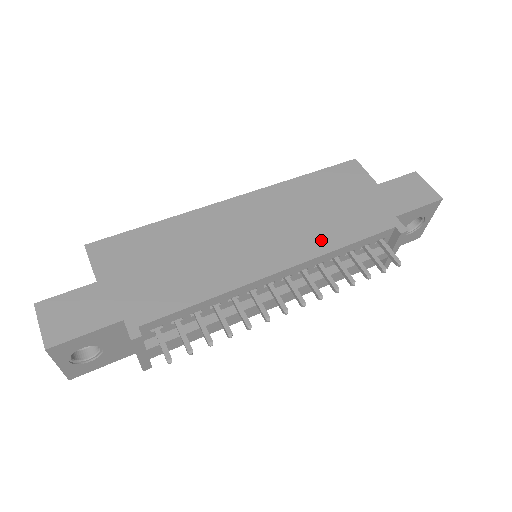
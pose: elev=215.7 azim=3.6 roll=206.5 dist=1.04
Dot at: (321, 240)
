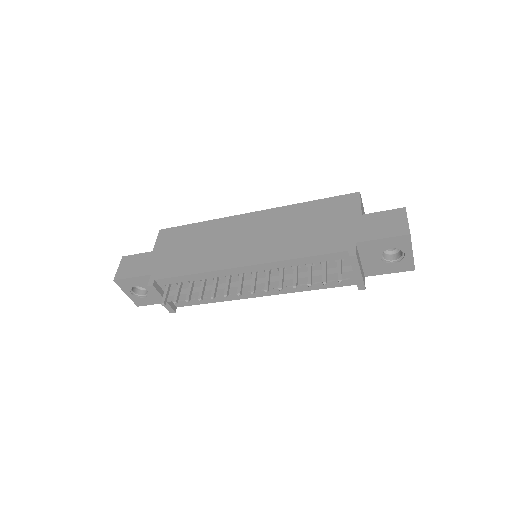
Dot at: (286, 250)
